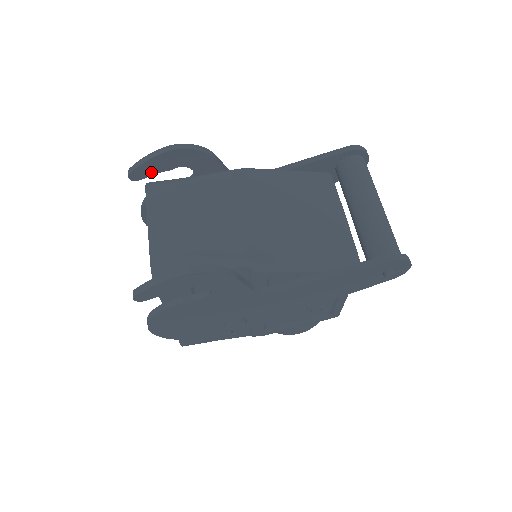
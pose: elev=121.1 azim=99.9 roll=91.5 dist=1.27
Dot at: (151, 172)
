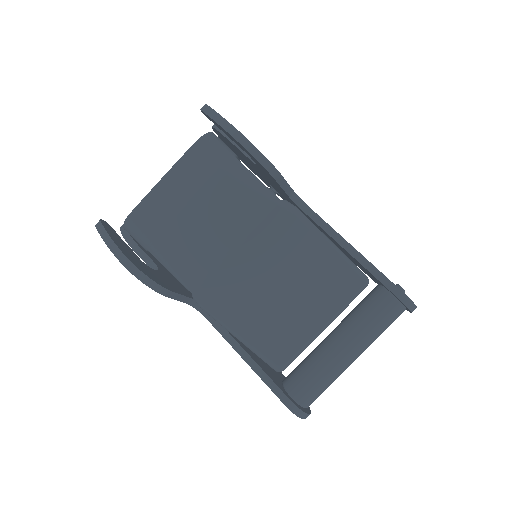
Dot at: occluded
